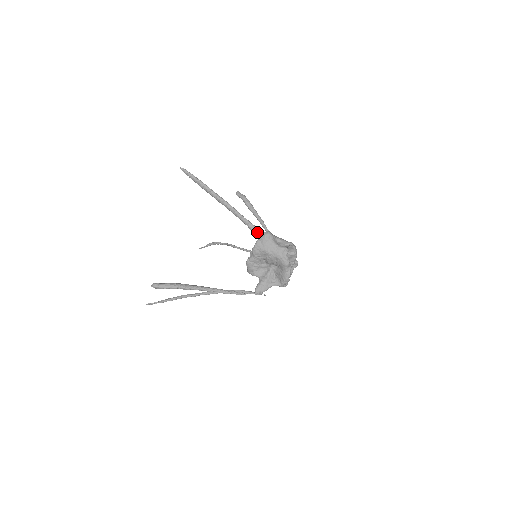
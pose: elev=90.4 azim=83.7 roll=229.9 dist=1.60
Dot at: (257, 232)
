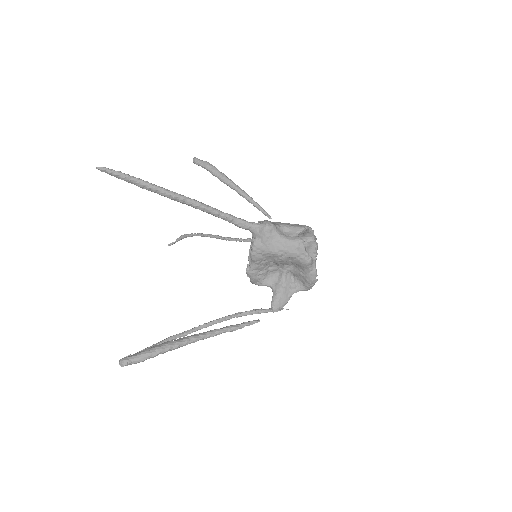
Dot at: (250, 228)
